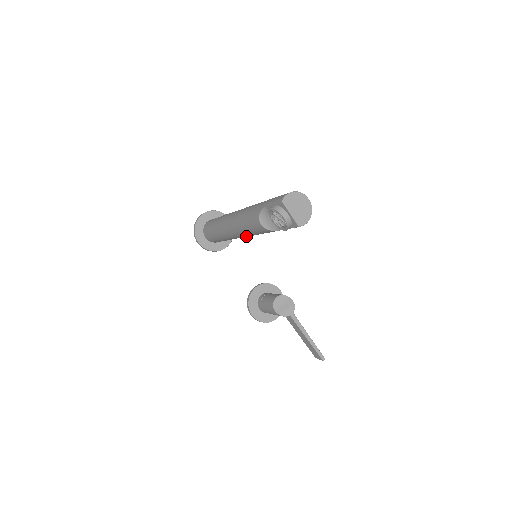
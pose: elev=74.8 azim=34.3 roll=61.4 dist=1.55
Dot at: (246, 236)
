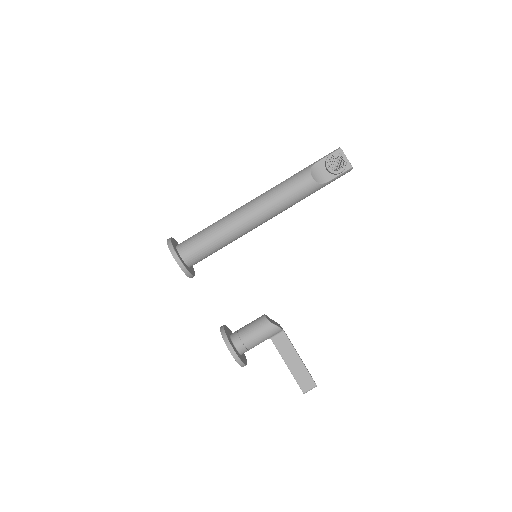
Dot at: (268, 216)
